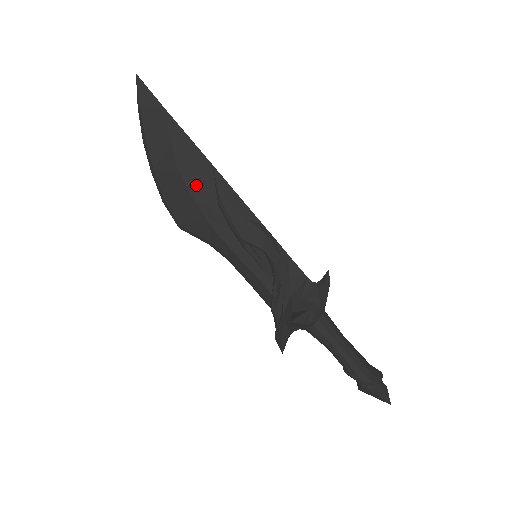
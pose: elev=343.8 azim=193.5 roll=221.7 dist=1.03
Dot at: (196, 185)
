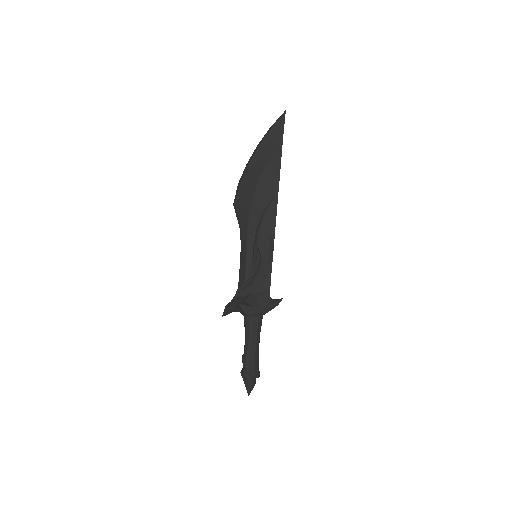
Dot at: (261, 193)
